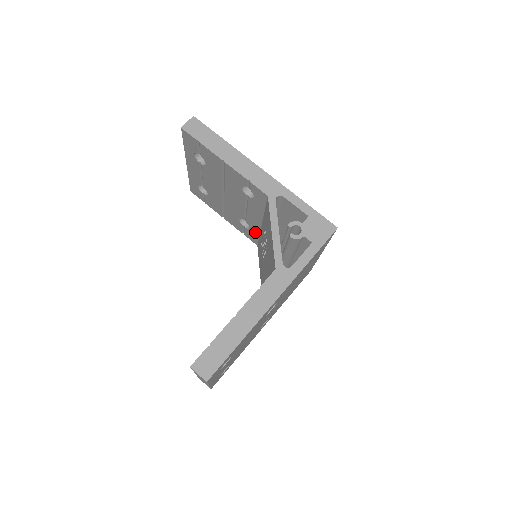
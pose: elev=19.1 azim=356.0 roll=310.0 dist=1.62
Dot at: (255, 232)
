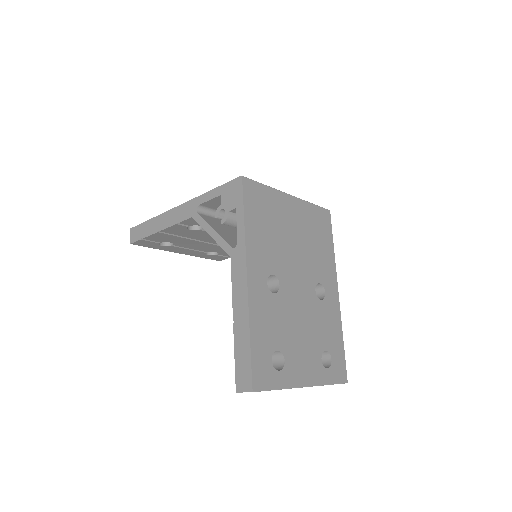
Dot at: occluded
